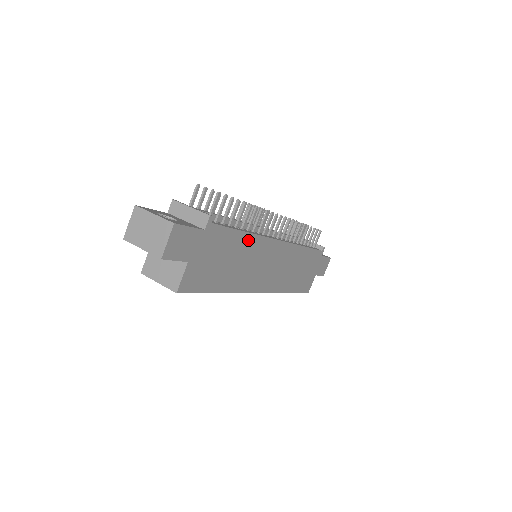
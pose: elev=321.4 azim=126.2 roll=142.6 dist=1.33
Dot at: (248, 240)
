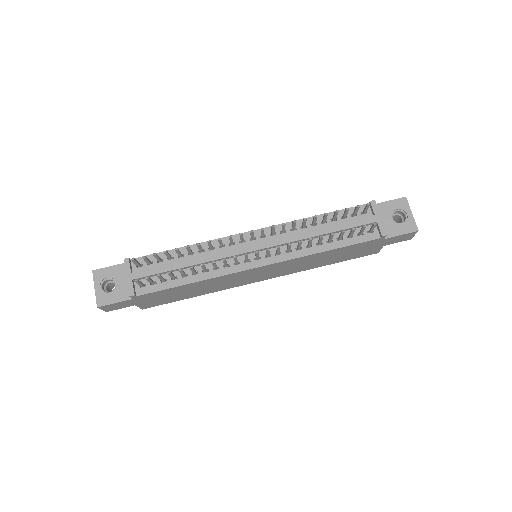
Dot at: (200, 283)
